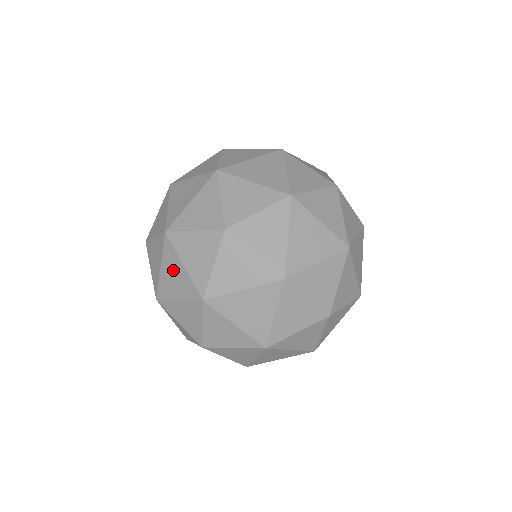
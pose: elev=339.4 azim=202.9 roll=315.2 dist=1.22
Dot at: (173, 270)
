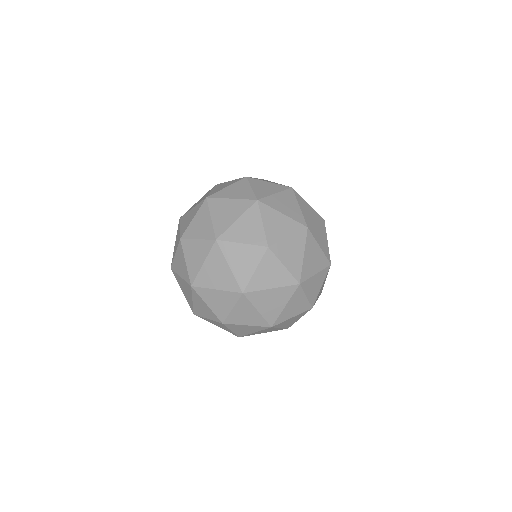
Dot at: occluded
